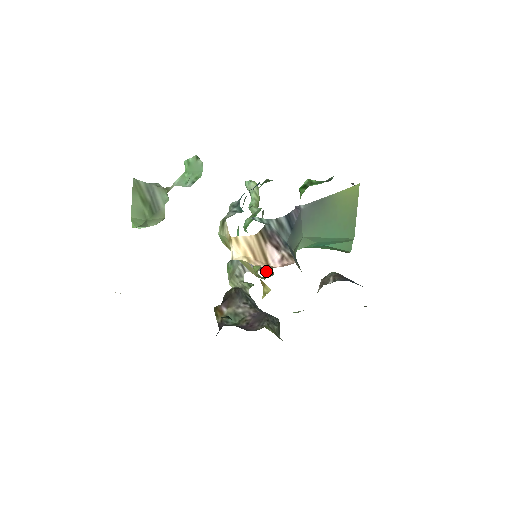
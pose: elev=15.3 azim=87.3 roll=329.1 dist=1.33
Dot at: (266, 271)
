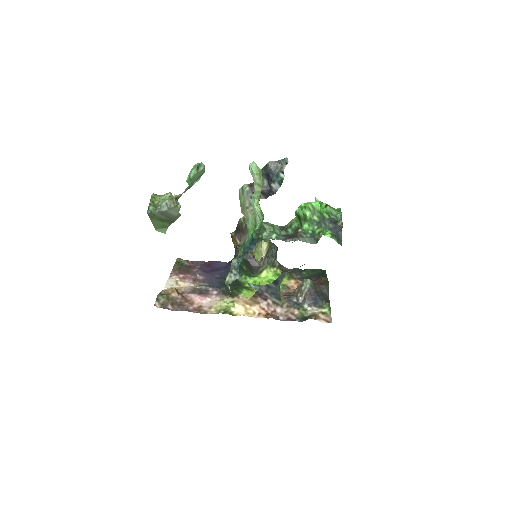
Dot at: (264, 259)
